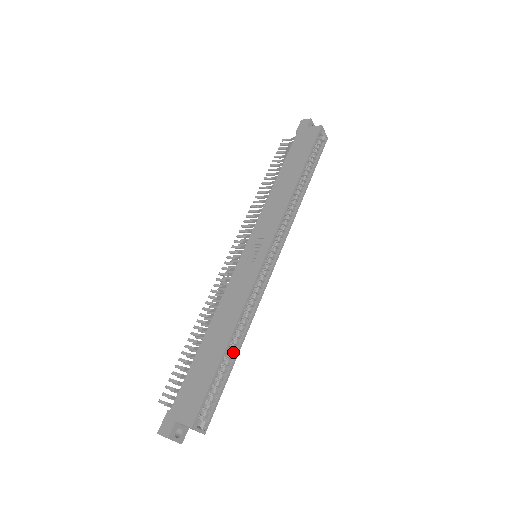
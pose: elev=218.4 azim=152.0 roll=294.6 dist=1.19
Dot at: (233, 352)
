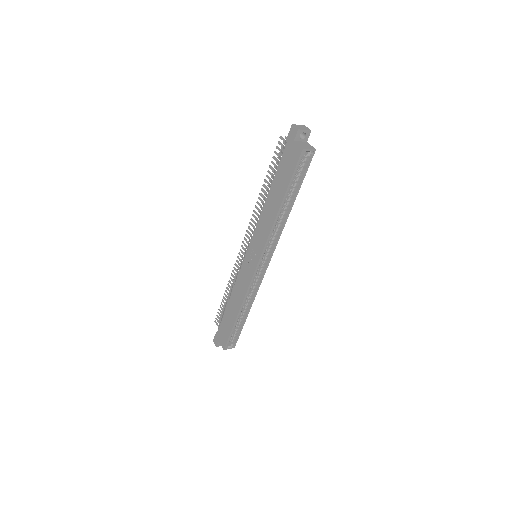
Dot at: (245, 314)
